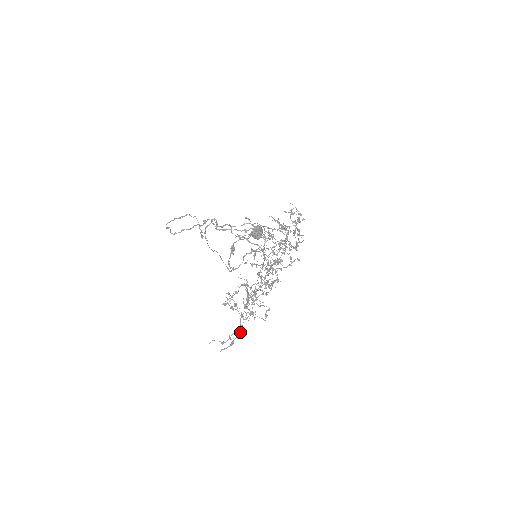
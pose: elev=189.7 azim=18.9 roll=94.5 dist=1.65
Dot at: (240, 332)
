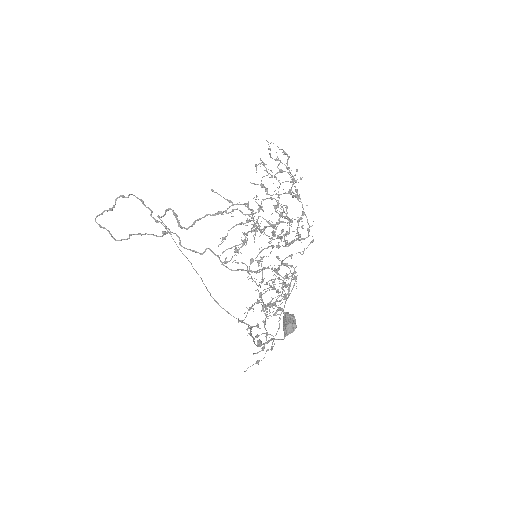
Dot at: (273, 346)
